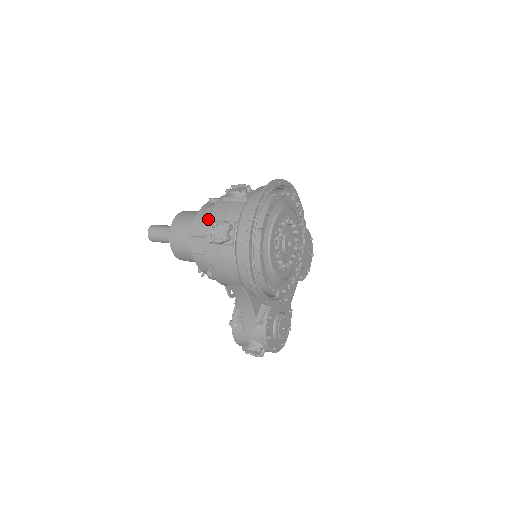
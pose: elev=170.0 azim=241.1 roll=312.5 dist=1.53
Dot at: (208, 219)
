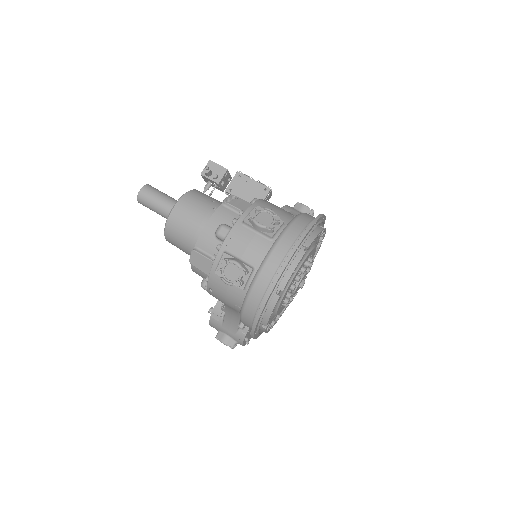
Dot at: (220, 239)
